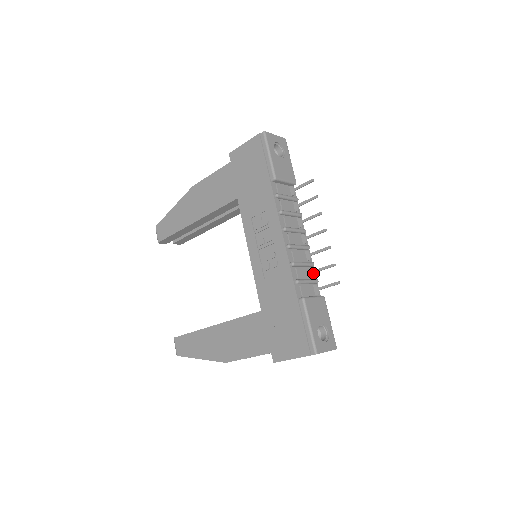
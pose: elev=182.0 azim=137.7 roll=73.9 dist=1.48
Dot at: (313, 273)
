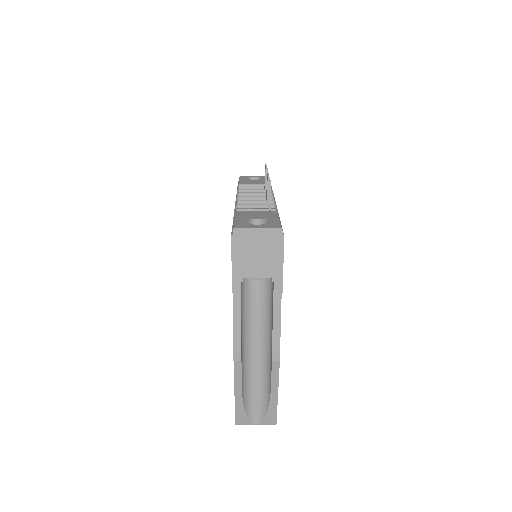
Dot at: (268, 206)
